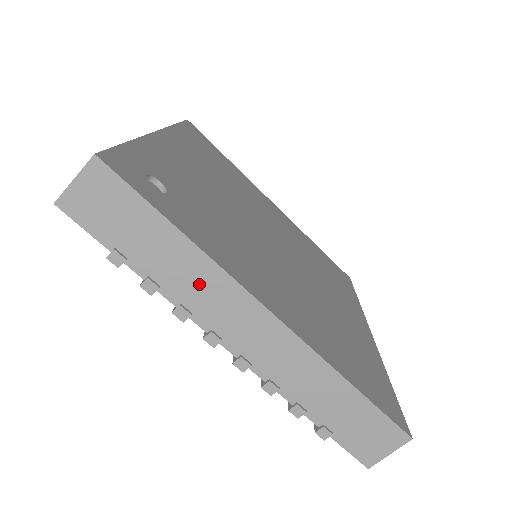
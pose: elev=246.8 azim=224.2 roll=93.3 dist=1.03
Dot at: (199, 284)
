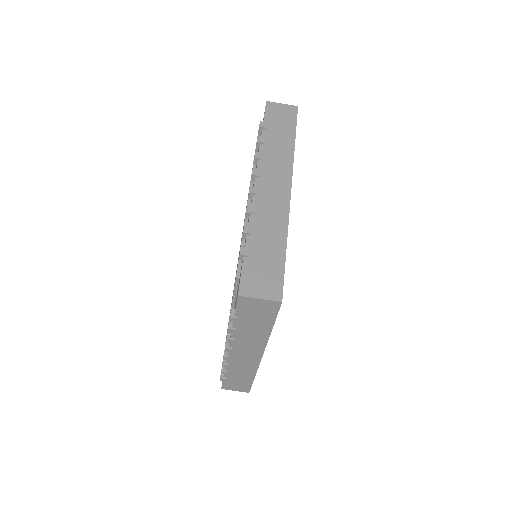
Dot at: (278, 156)
